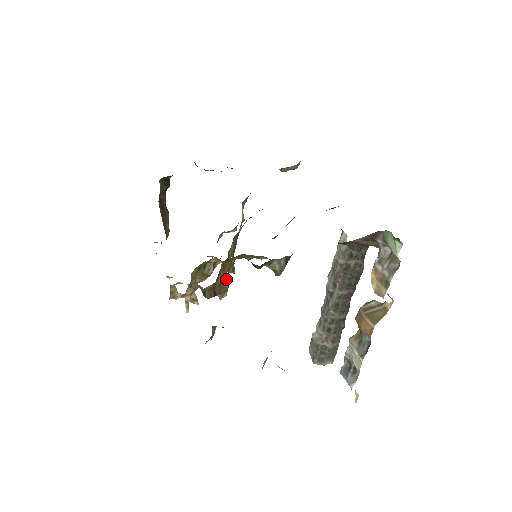
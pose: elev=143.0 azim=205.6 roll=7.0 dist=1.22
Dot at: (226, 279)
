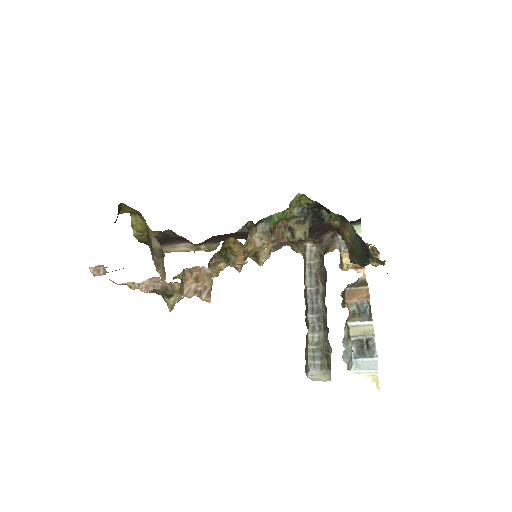
Dot at: occluded
